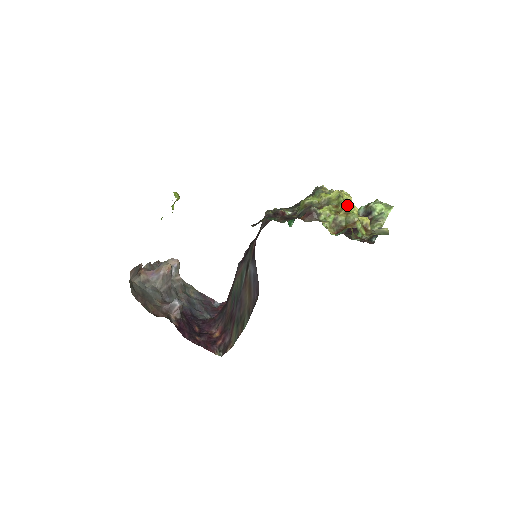
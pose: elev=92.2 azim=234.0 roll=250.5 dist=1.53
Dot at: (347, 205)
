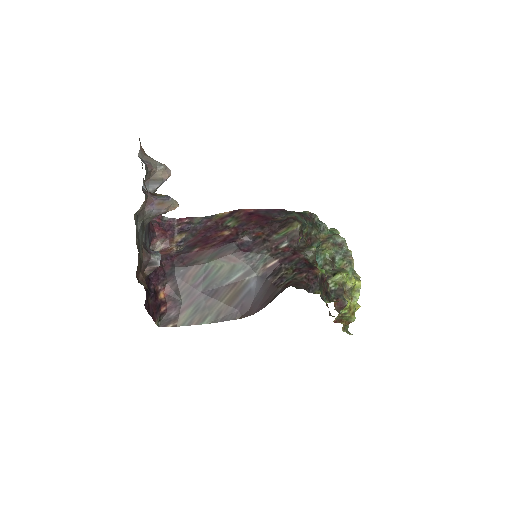
Dot at: (357, 303)
